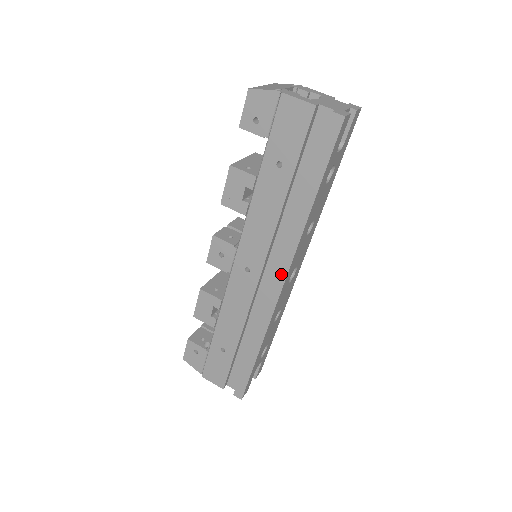
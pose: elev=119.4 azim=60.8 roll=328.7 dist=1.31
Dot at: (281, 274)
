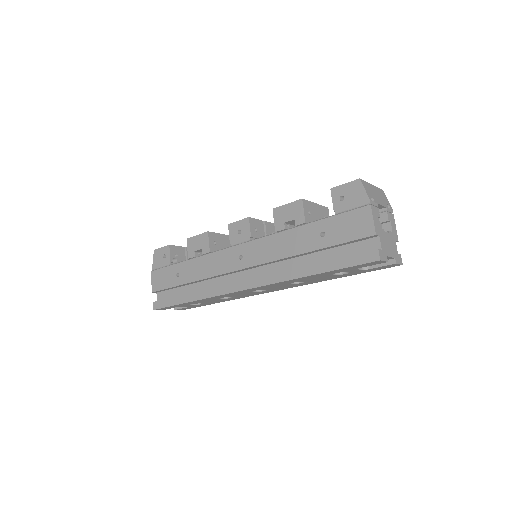
Dot at: (252, 283)
